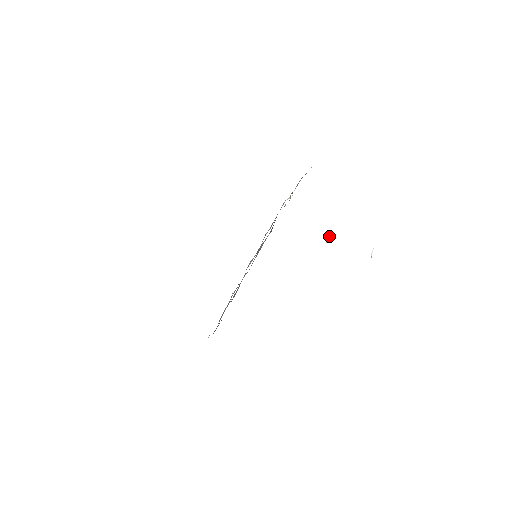
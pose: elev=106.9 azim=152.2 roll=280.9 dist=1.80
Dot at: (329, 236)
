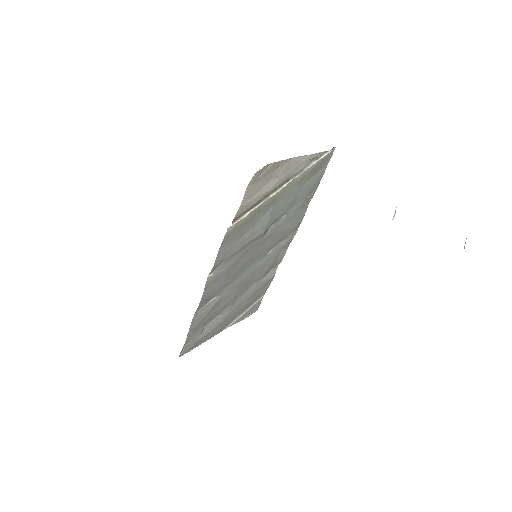
Dot at: (395, 210)
